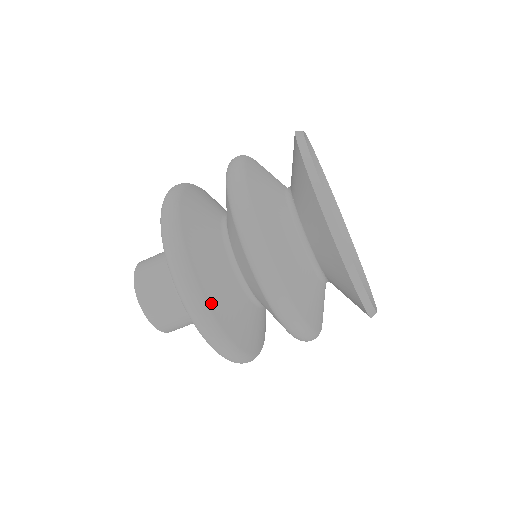
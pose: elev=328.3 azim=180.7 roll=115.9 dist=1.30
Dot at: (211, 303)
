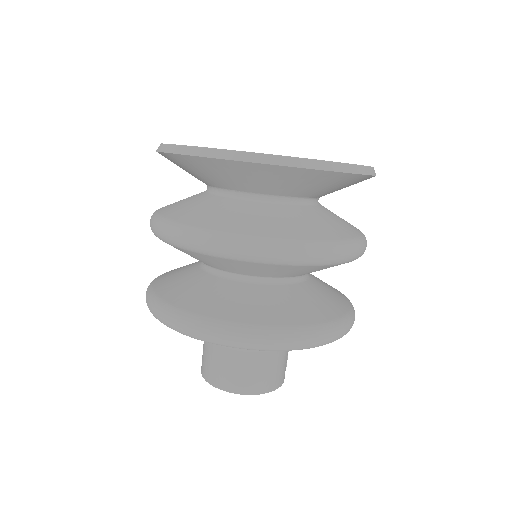
Dot at: (164, 294)
